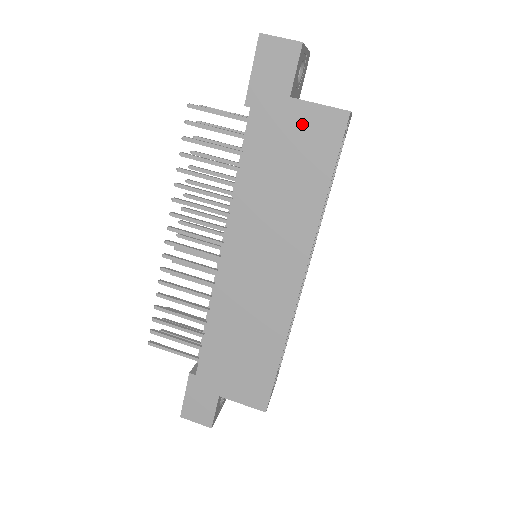
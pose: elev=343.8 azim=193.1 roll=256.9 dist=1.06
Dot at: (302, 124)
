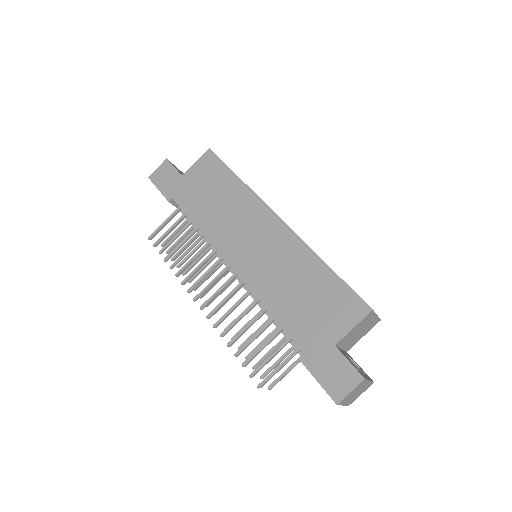
Dot at: (197, 175)
